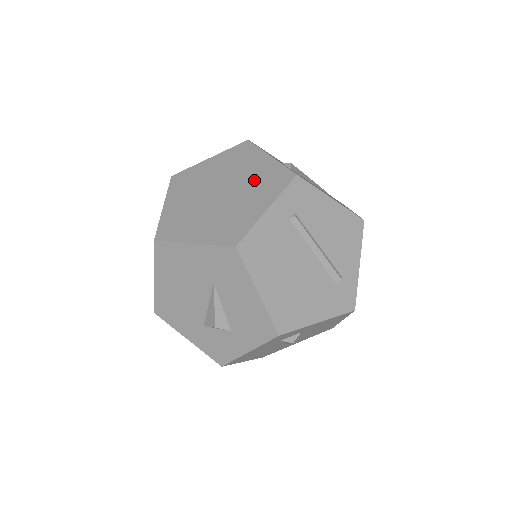
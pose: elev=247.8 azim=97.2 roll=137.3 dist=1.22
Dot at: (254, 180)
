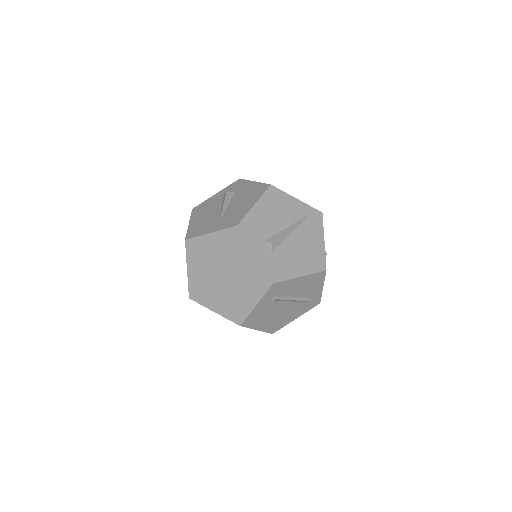
Dot at: (245, 275)
